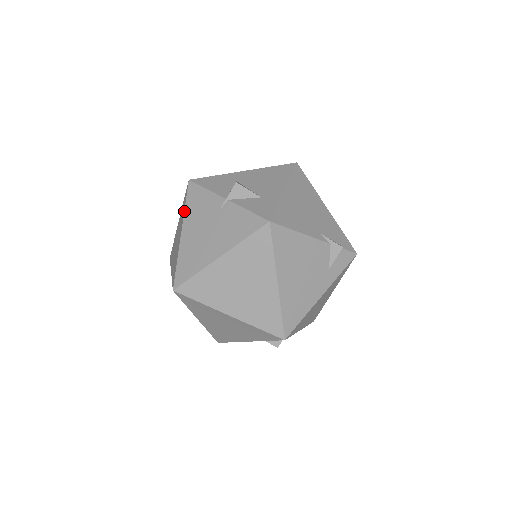
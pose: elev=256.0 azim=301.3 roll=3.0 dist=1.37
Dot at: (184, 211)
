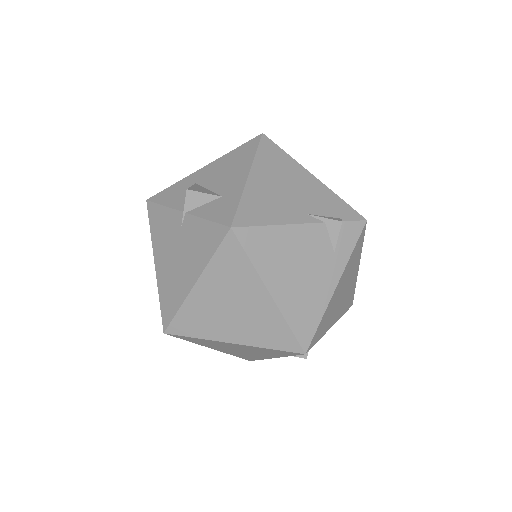
Dot at: (151, 238)
